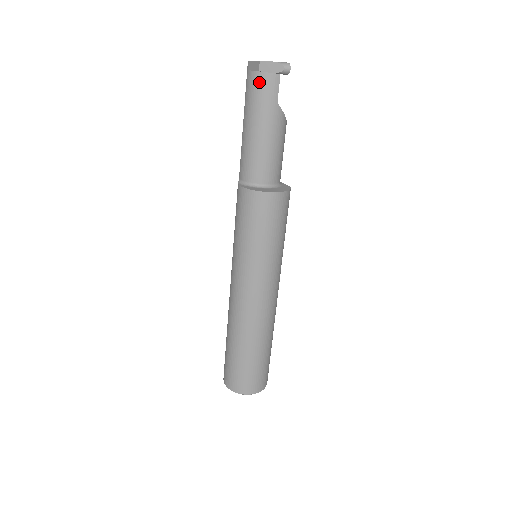
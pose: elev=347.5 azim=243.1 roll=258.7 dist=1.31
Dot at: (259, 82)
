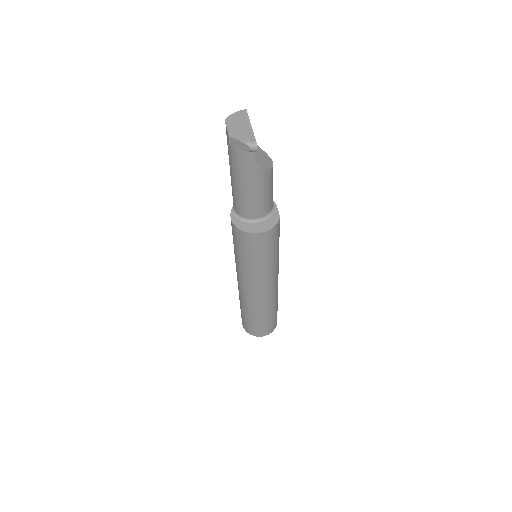
Dot at: occluded
